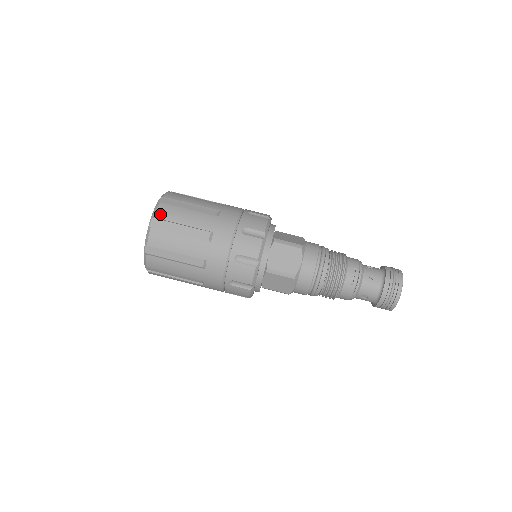
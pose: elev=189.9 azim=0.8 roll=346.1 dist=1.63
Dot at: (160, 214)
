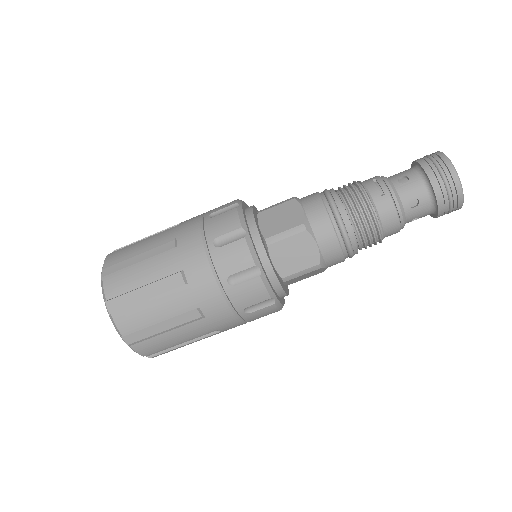
Dot at: (109, 260)
